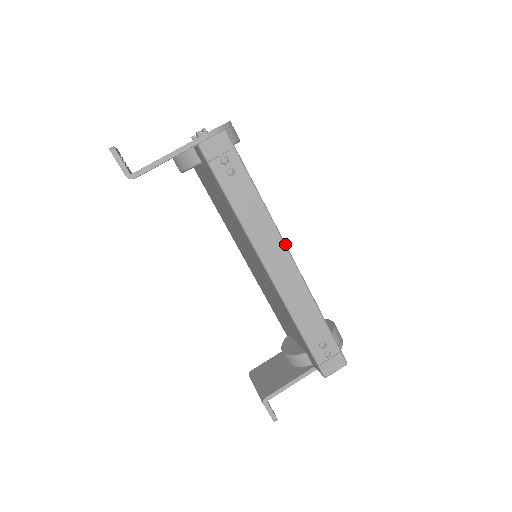
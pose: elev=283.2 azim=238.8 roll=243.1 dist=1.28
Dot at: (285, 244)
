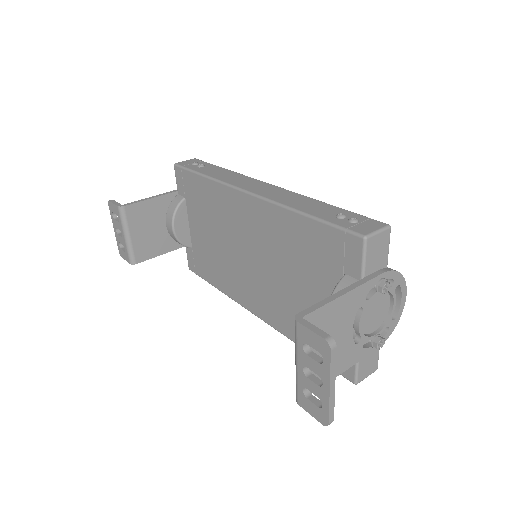
Dot at: (261, 181)
